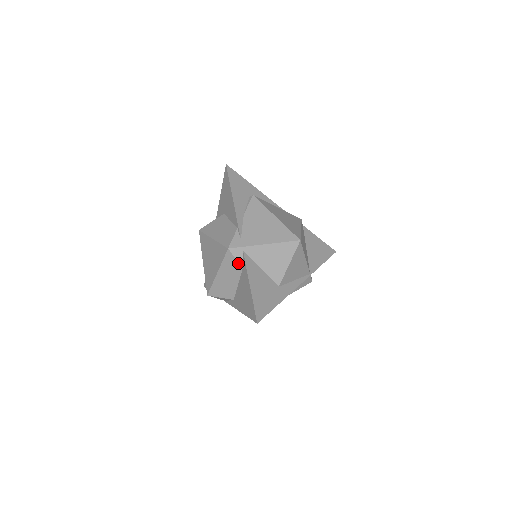
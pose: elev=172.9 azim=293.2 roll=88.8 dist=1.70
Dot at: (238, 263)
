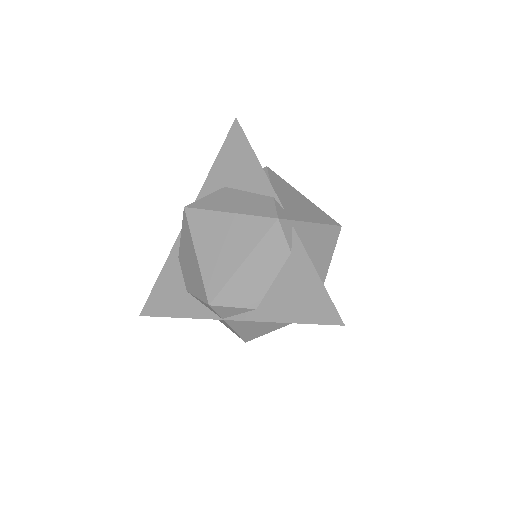
Dot at: (287, 243)
